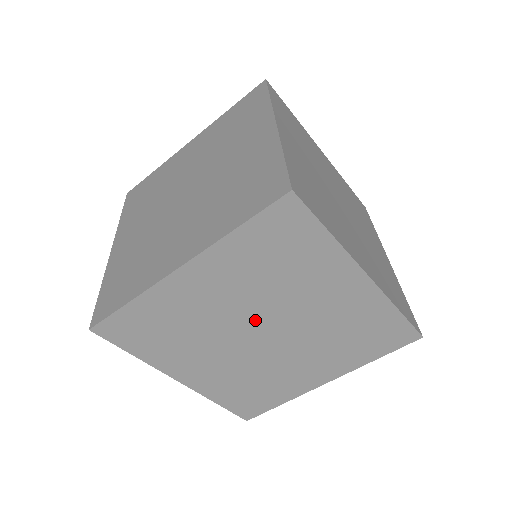
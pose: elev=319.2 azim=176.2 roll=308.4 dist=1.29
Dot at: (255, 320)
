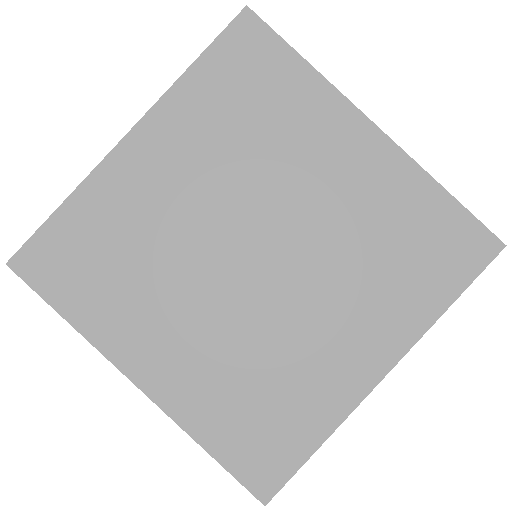
Dot at: occluded
